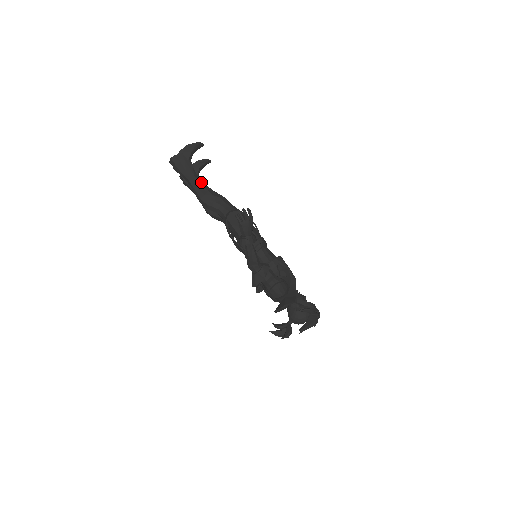
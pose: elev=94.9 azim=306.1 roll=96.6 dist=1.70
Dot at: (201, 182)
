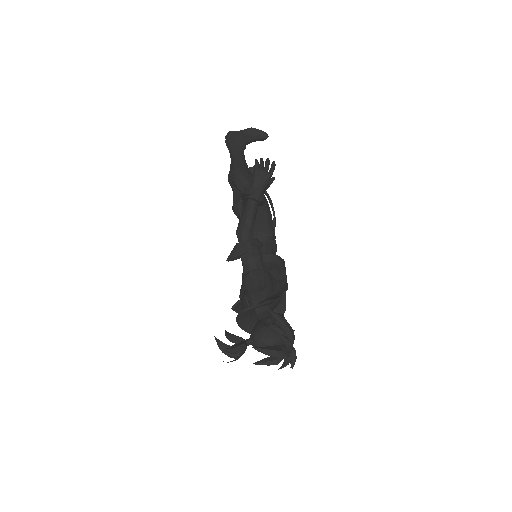
Dot at: (244, 160)
